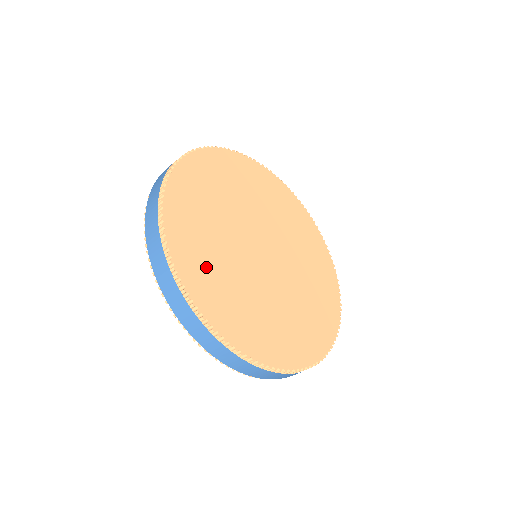
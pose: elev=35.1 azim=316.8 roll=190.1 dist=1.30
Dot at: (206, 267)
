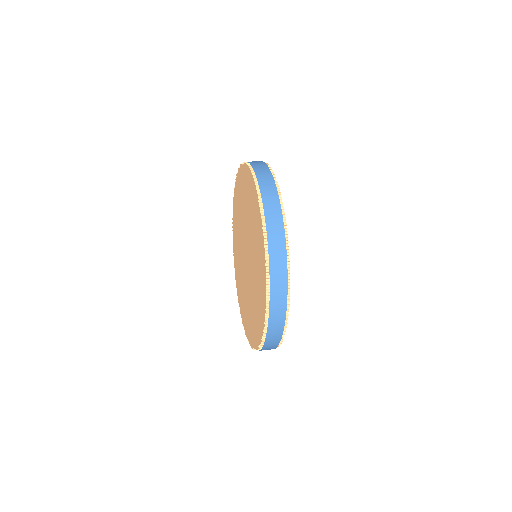
Dot at: occluded
